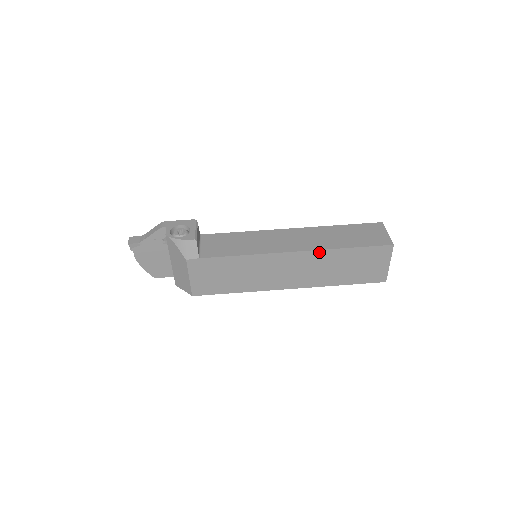
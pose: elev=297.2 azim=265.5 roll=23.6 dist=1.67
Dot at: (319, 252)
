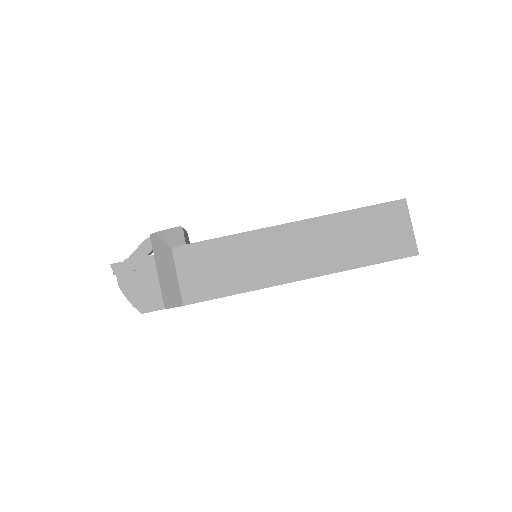
Dot at: (323, 219)
